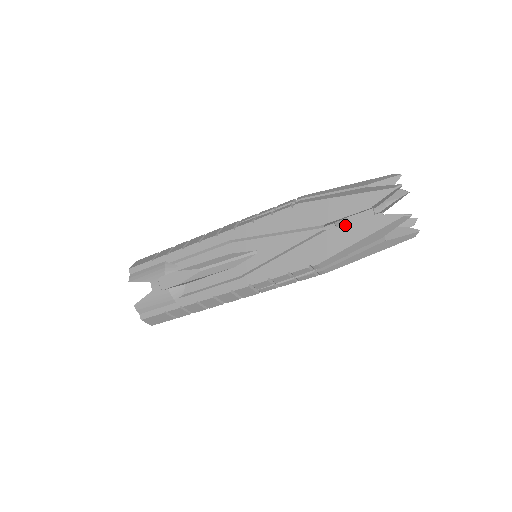
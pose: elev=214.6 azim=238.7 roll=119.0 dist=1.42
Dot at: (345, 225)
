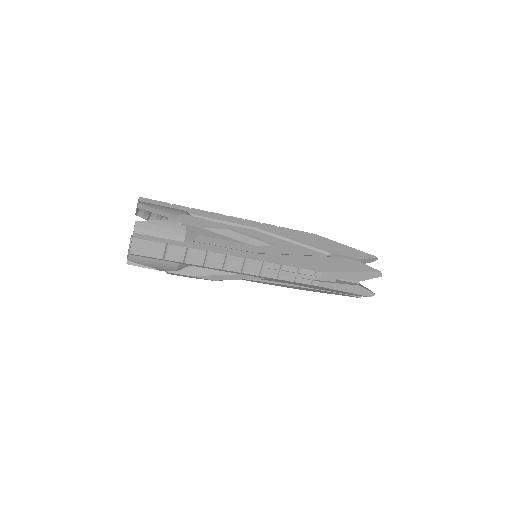
Dot at: (345, 260)
